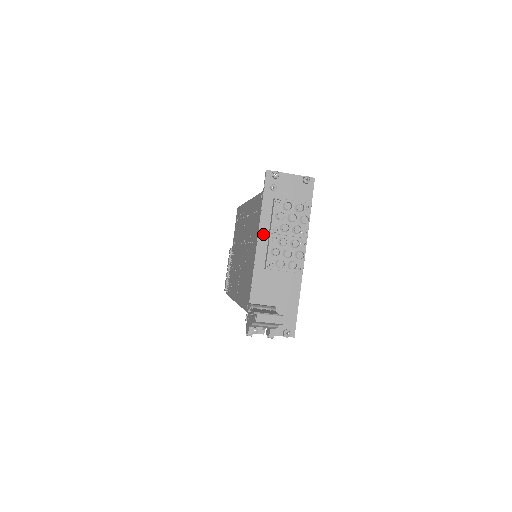
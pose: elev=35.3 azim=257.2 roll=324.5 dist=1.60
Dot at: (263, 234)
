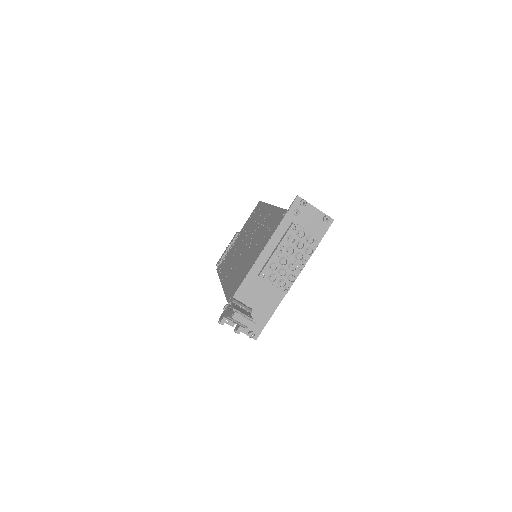
Dot at: (270, 247)
